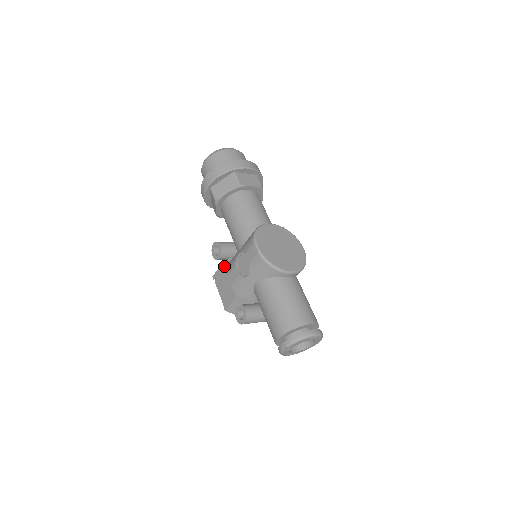
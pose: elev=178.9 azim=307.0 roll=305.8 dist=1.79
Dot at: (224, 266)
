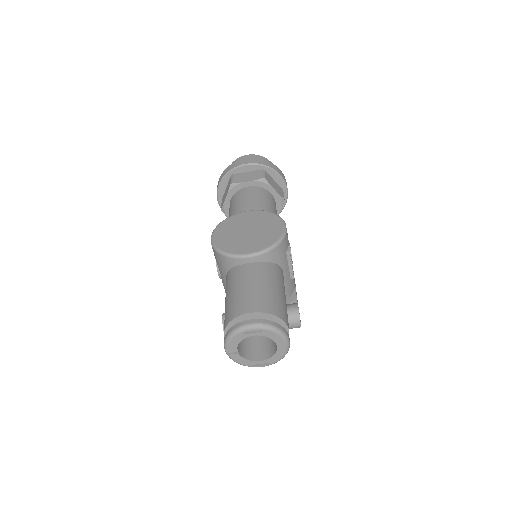
Dot at: occluded
